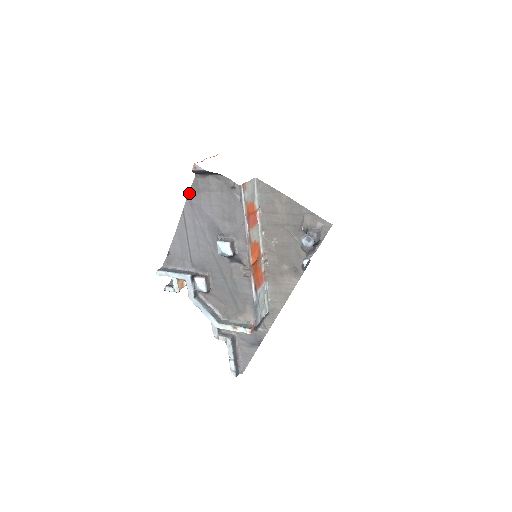
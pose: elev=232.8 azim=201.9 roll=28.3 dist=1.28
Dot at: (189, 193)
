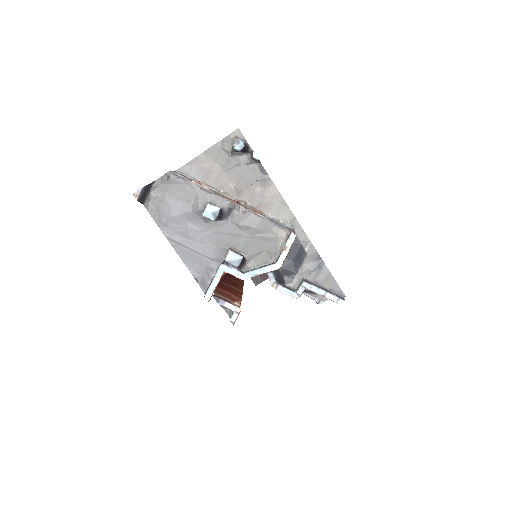
Dot at: (155, 222)
